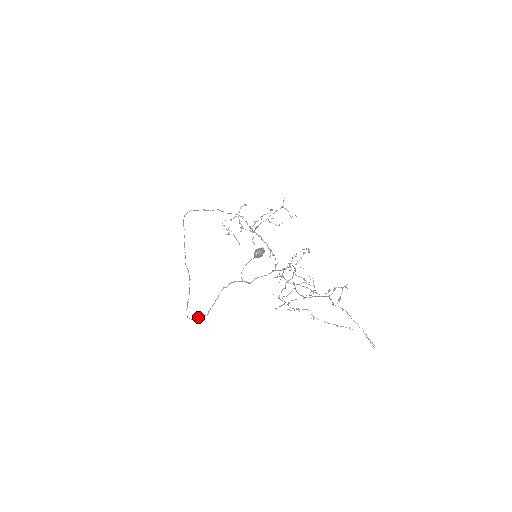
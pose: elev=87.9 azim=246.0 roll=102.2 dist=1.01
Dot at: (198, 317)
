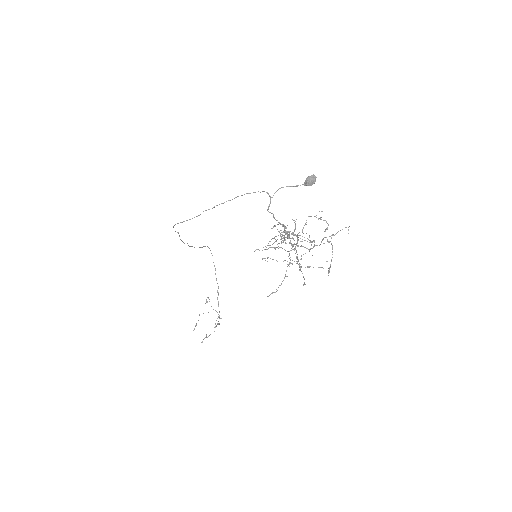
Dot at: (192, 218)
